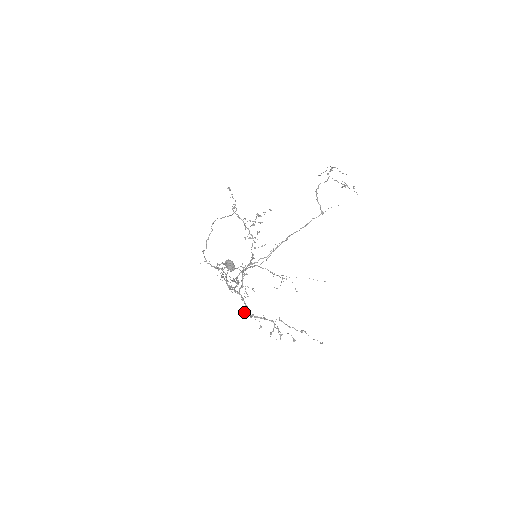
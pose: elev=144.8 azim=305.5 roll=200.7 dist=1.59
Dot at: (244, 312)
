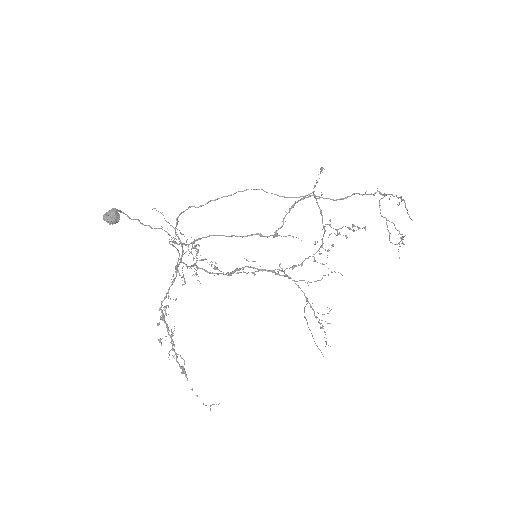
Dot at: (175, 299)
